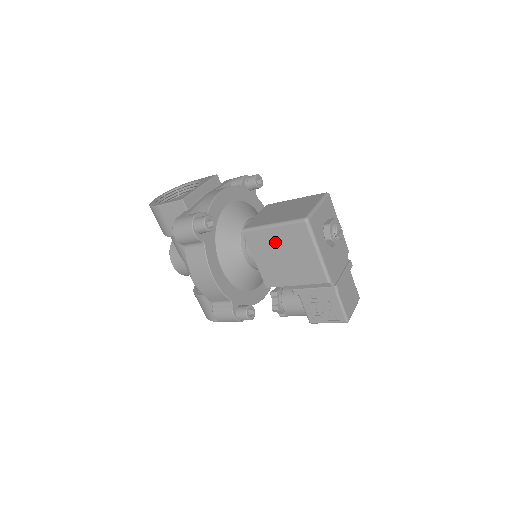
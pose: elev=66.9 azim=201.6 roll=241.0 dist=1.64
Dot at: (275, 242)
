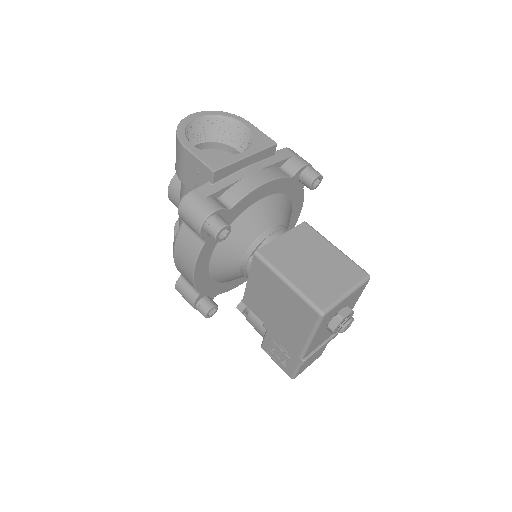
Dot at: (278, 292)
